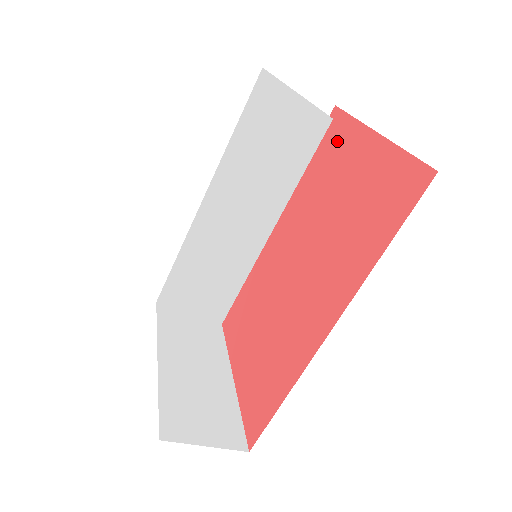
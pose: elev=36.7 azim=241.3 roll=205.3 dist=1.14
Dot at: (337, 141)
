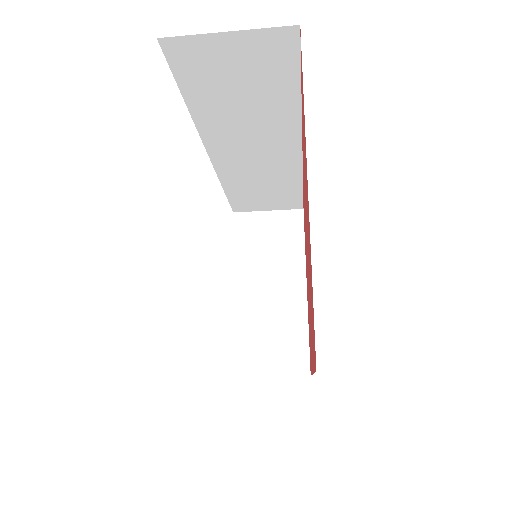
Dot at: (303, 118)
